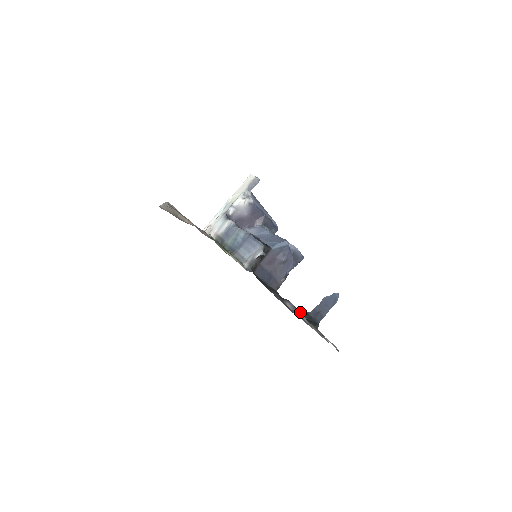
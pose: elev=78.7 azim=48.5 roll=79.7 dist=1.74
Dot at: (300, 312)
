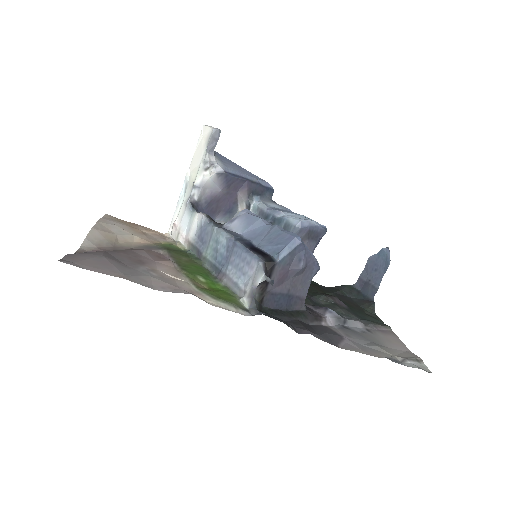
Dot at: (342, 292)
